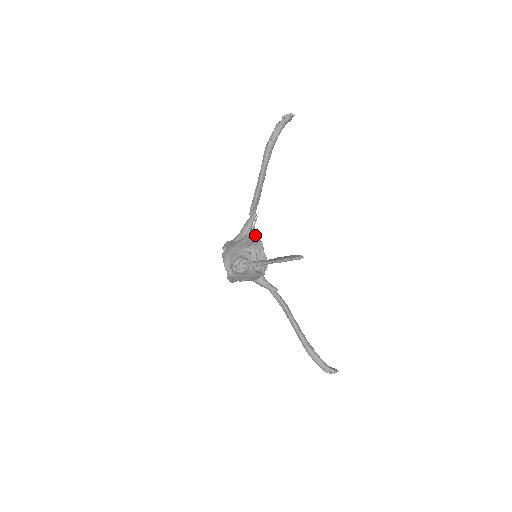
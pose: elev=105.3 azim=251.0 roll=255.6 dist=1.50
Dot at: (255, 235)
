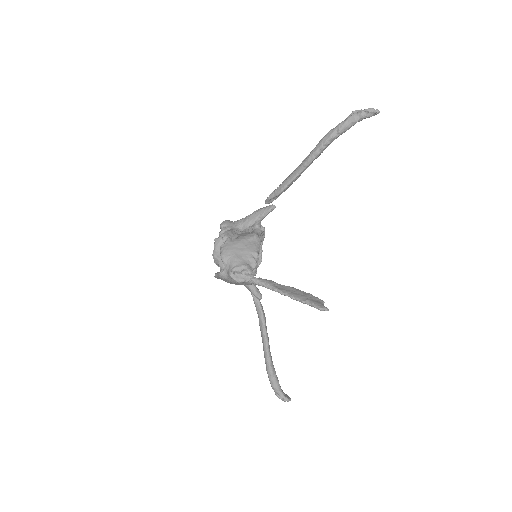
Dot at: (263, 228)
